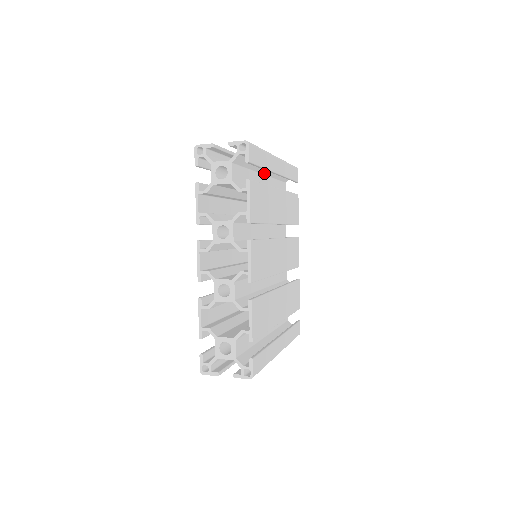
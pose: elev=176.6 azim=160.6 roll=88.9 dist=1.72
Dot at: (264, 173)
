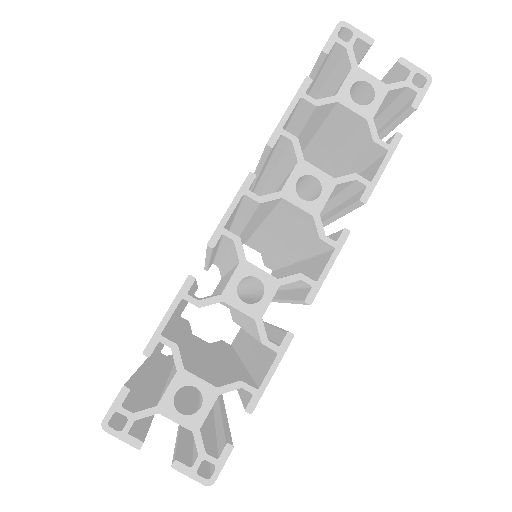
Dot at: occluded
